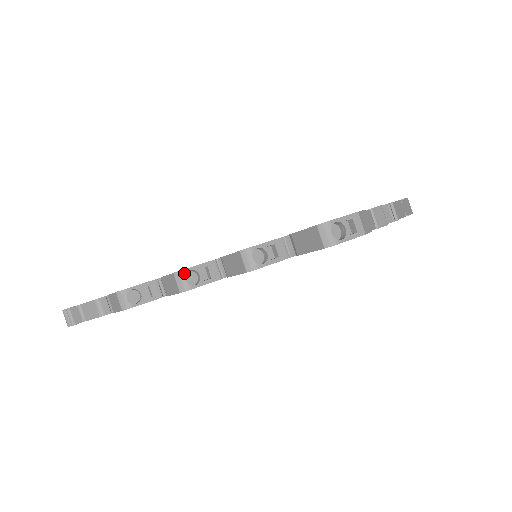
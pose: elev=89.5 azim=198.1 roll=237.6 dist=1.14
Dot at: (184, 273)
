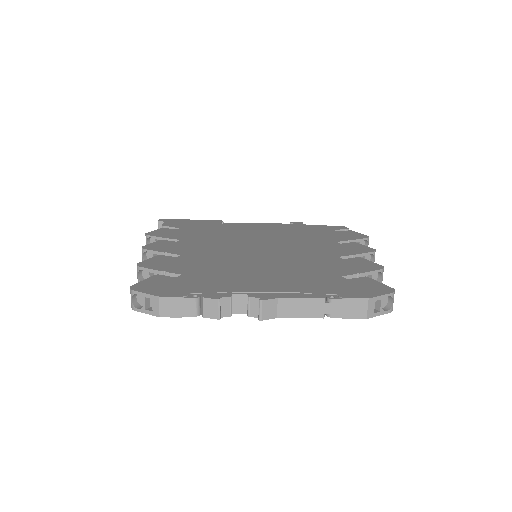
Dot at: (143, 251)
